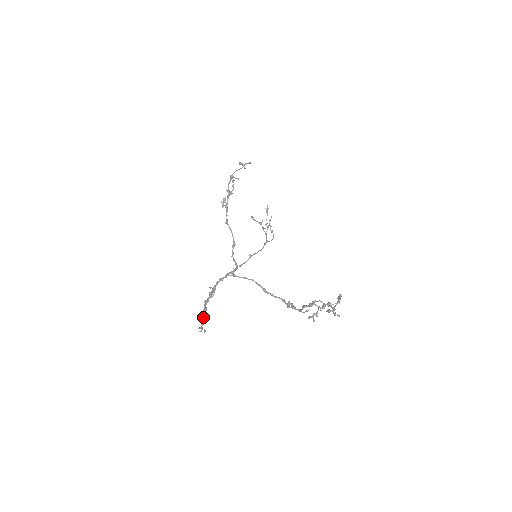
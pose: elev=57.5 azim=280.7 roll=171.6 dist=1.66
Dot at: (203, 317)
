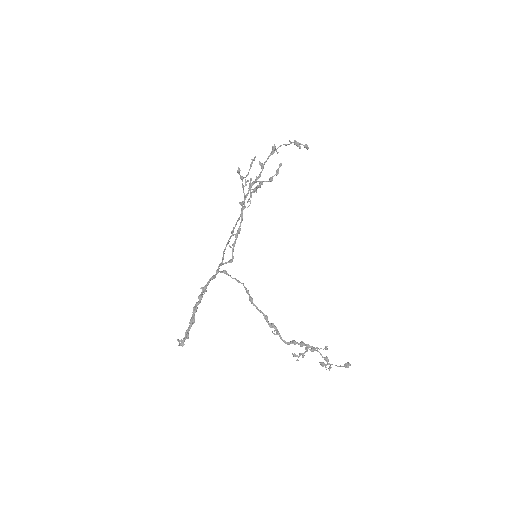
Dot at: (189, 330)
